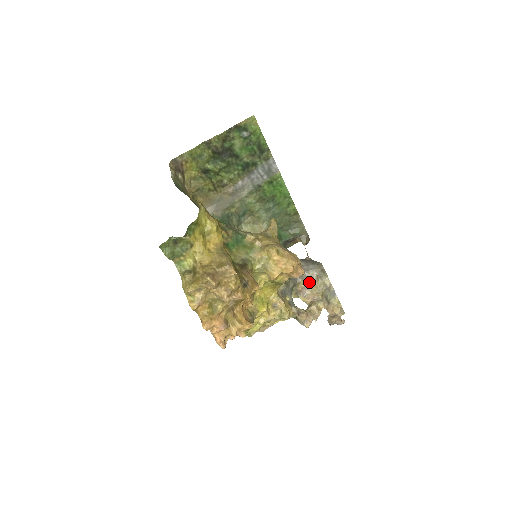
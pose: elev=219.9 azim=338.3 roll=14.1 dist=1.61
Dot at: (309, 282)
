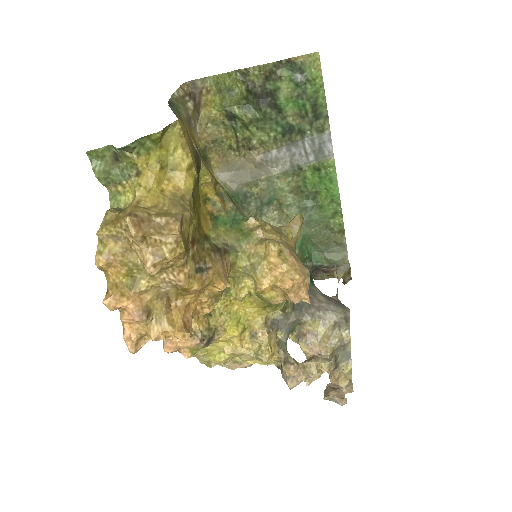
Dot at: (321, 327)
